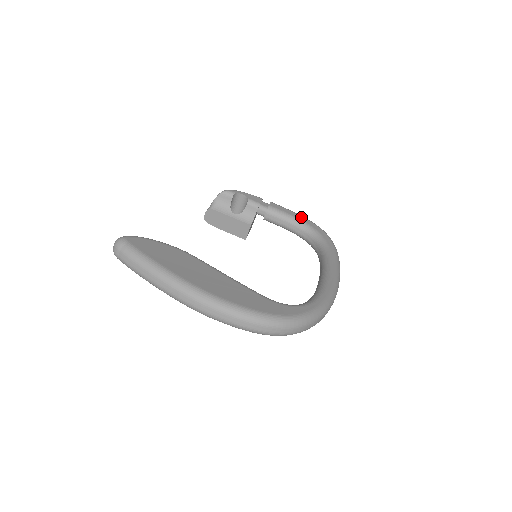
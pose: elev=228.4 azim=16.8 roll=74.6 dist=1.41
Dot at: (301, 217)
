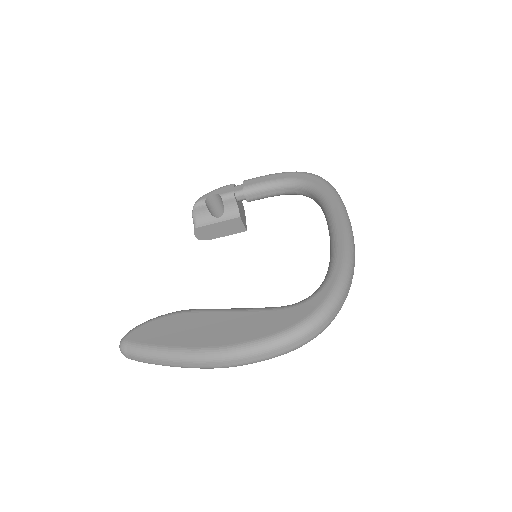
Dot at: (279, 175)
